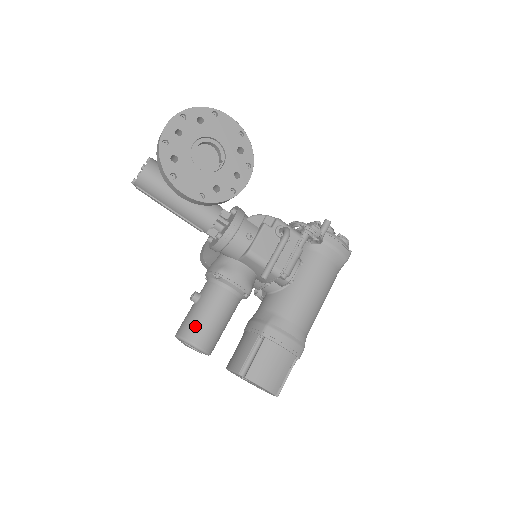
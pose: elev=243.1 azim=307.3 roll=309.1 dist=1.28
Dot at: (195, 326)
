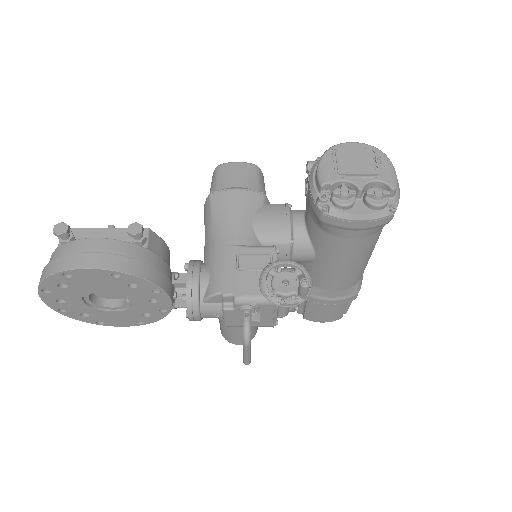
Dot at: (227, 336)
